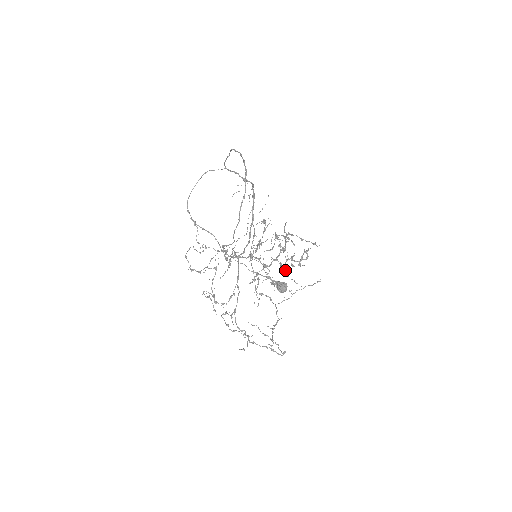
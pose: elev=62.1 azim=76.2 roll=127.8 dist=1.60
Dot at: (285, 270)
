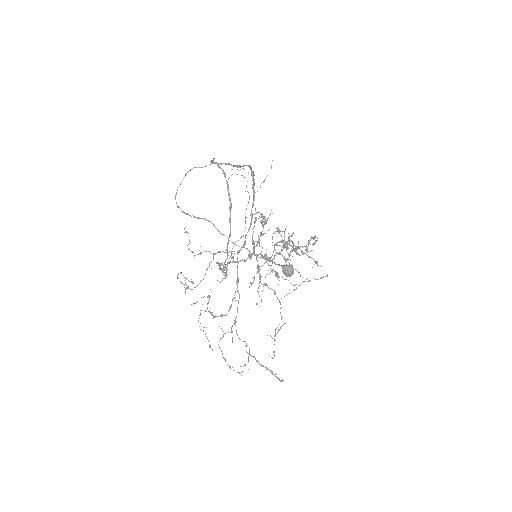
Dot at: (290, 260)
